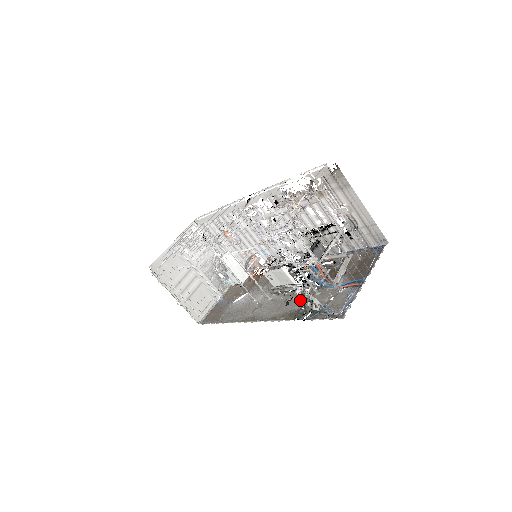
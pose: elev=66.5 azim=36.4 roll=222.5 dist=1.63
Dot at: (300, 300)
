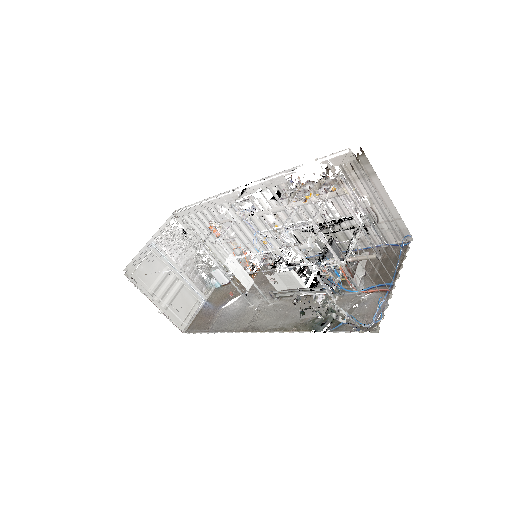
Dot at: (312, 307)
